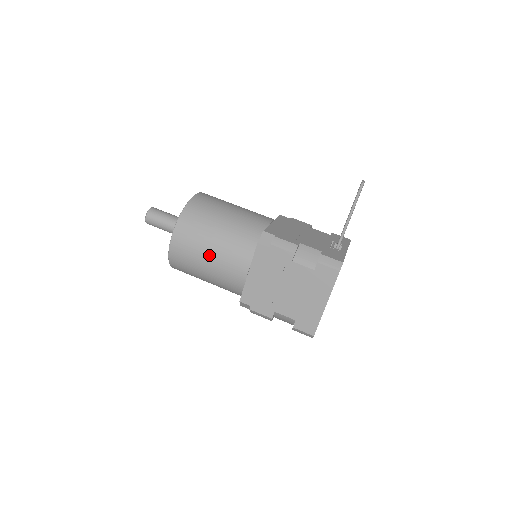
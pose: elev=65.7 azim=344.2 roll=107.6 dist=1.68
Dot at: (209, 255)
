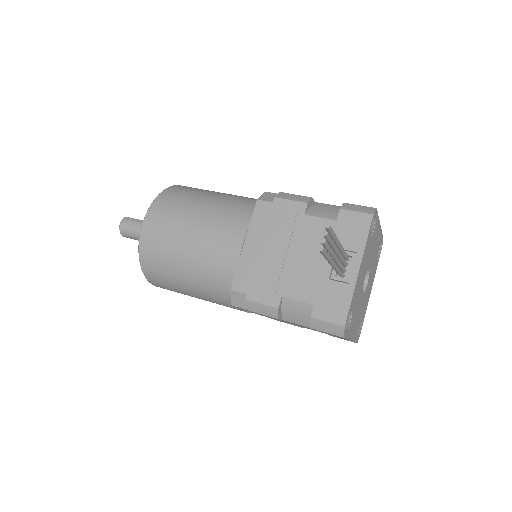
Dot at: (198, 298)
